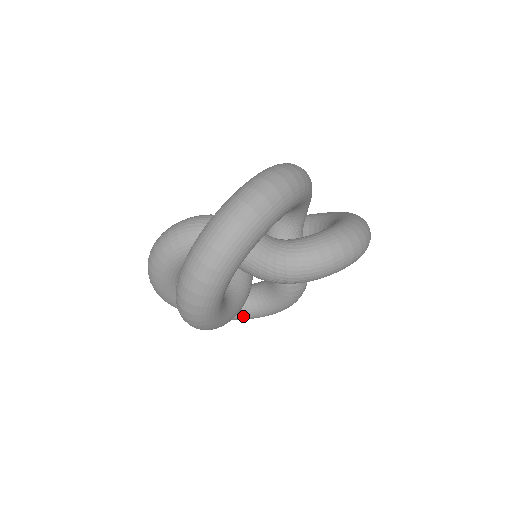
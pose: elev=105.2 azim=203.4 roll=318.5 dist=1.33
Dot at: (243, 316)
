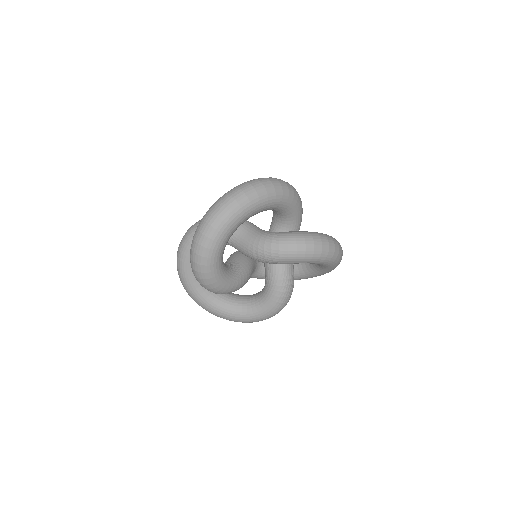
Dot at: (239, 315)
